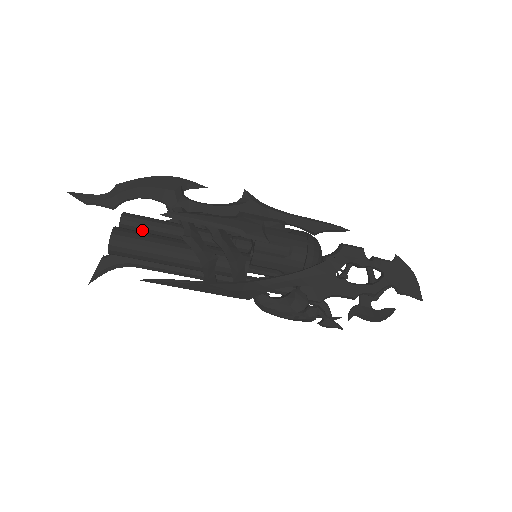
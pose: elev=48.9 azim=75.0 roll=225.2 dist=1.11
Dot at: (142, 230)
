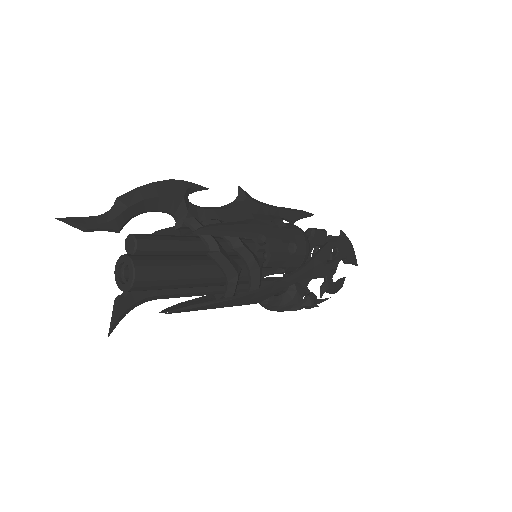
Dot at: (158, 253)
